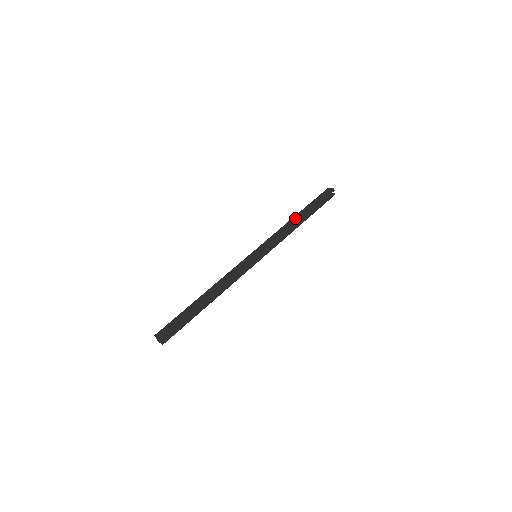
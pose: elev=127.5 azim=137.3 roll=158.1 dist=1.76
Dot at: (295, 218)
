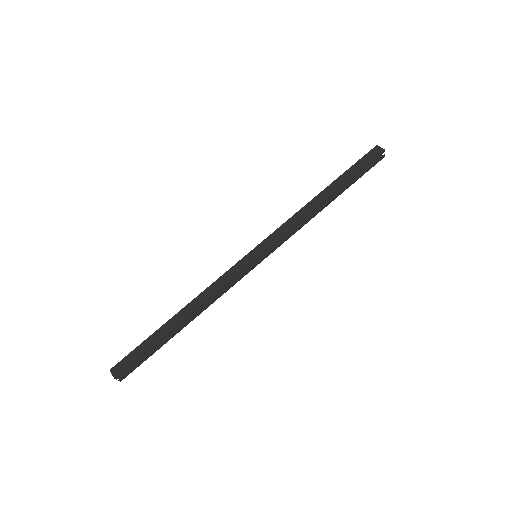
Dot at: (319, 198)
